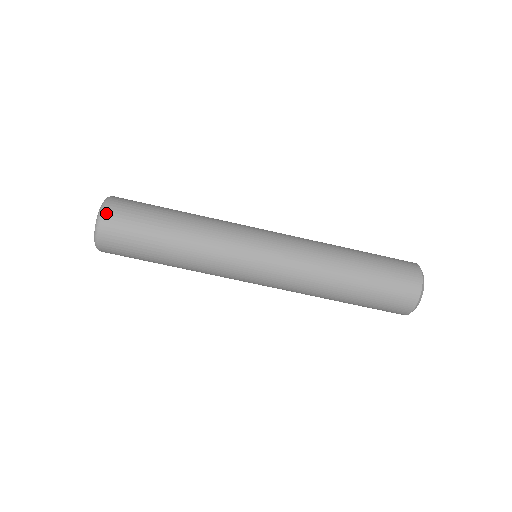
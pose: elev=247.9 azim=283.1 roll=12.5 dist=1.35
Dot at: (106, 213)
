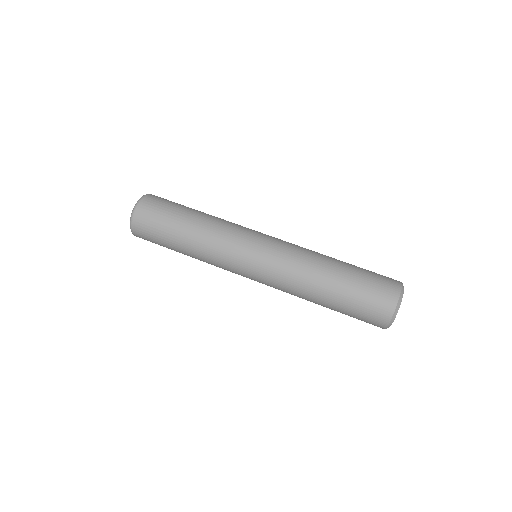
Dot at: (139, 208)
